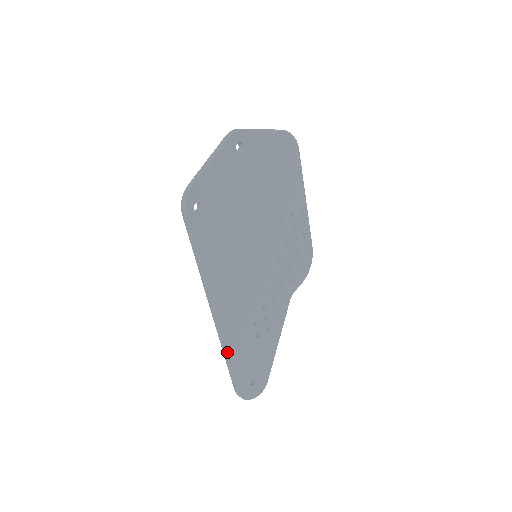
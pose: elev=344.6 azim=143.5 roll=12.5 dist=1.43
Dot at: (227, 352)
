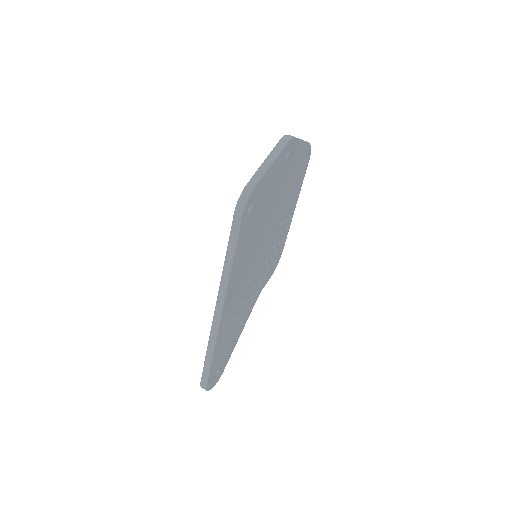
Dot at: (215, 348)
